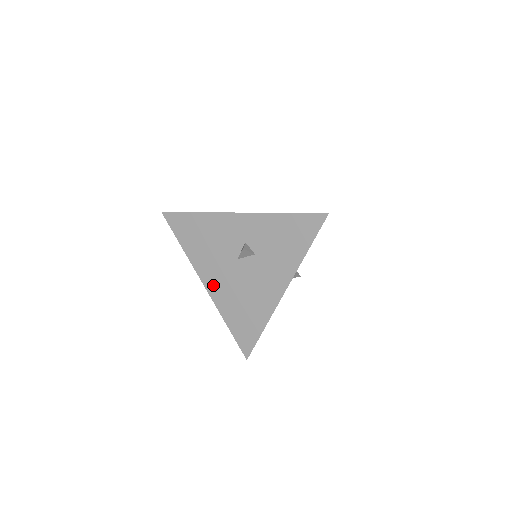
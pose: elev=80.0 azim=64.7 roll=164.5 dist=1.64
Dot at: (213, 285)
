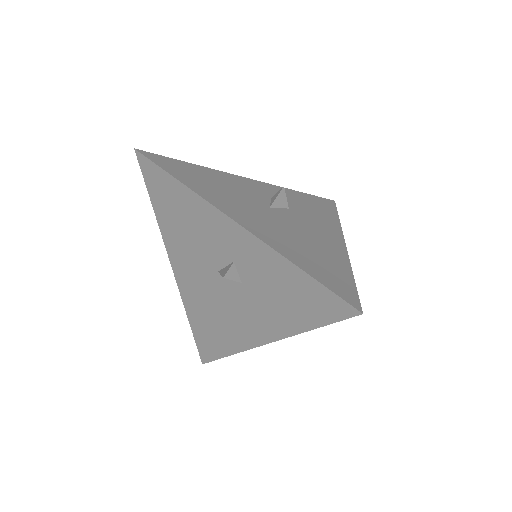
Dot at: (182, 275)
